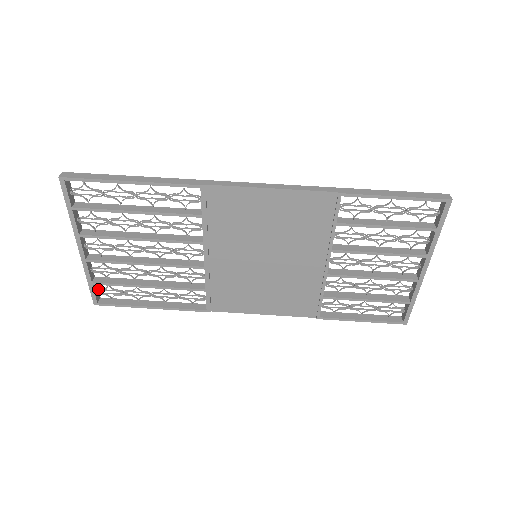
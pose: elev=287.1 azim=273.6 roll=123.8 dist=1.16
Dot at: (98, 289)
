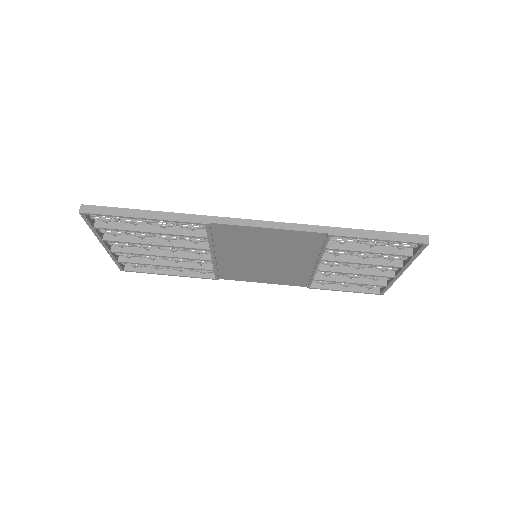
Dot at: (123, 263)
